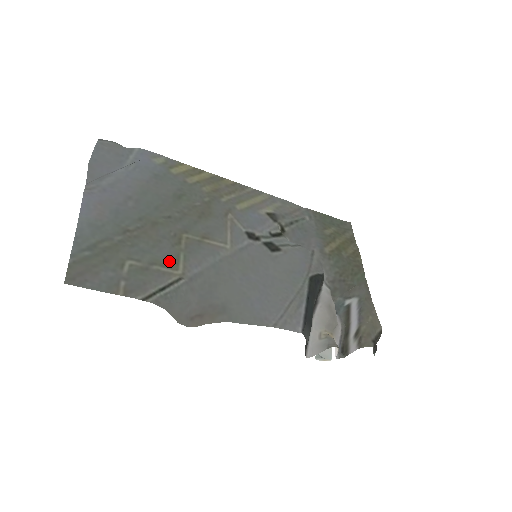
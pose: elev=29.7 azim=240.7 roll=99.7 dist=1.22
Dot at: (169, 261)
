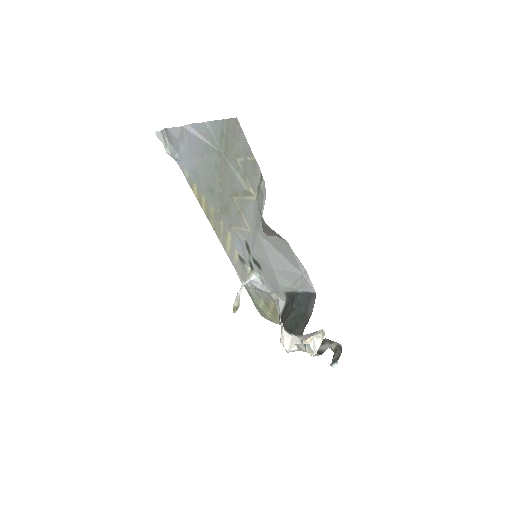
Dot at: (245, 190)
